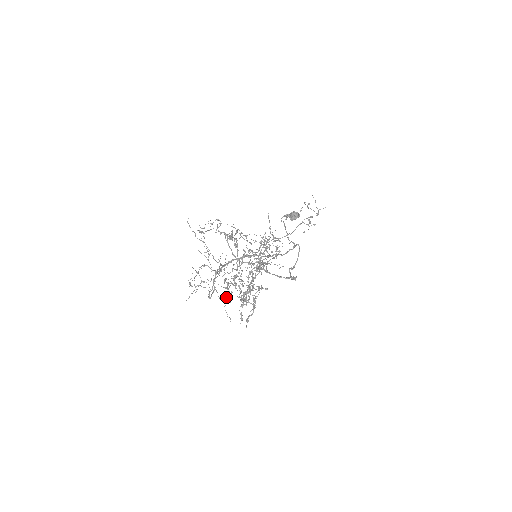
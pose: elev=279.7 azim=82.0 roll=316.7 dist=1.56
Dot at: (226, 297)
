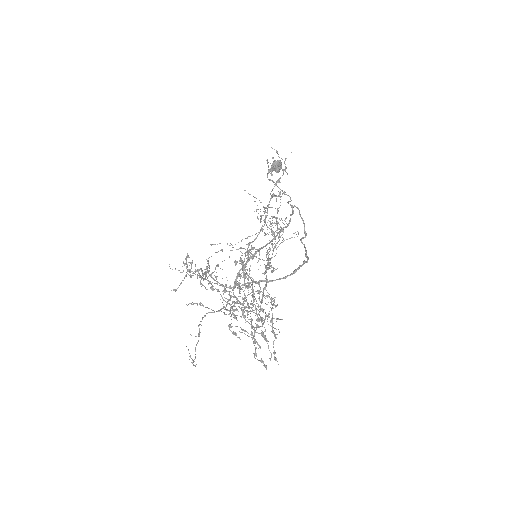
Dot at: occluded
